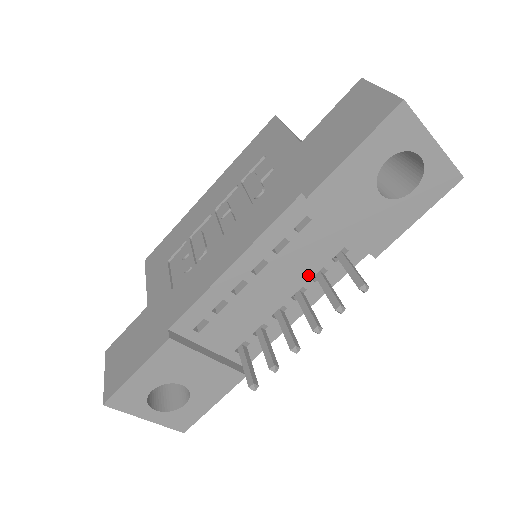
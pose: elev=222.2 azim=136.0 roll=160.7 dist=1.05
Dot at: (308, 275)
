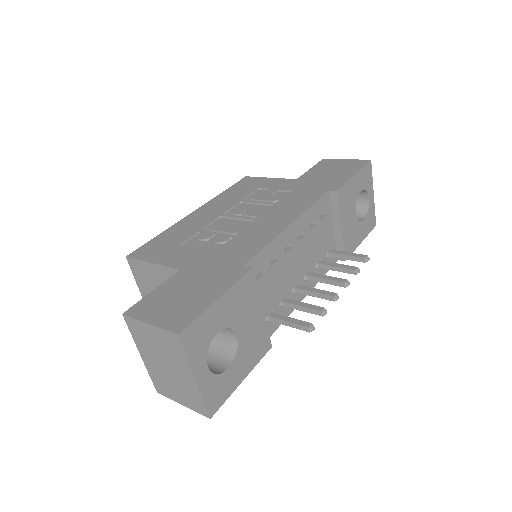
Dot at: (315, 261)
